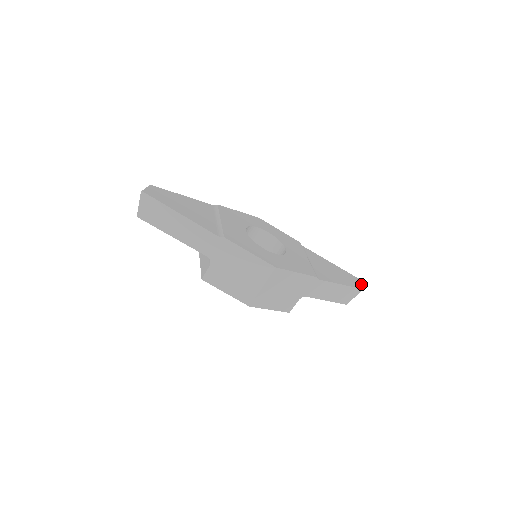
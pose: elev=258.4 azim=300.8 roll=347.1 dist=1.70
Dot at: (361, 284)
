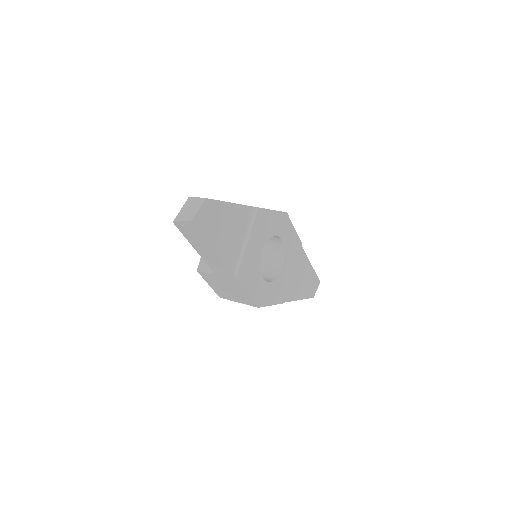
Dot at: (316, 290)
